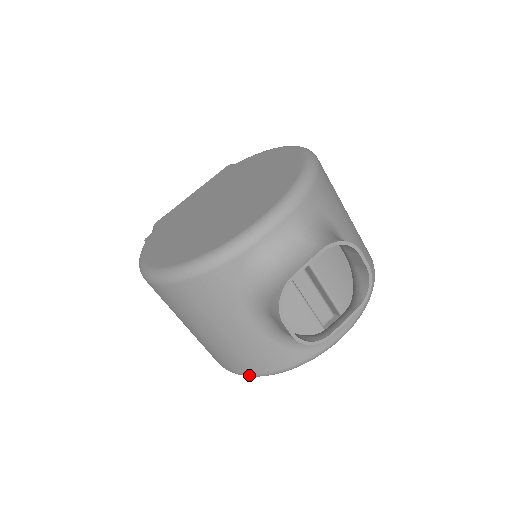
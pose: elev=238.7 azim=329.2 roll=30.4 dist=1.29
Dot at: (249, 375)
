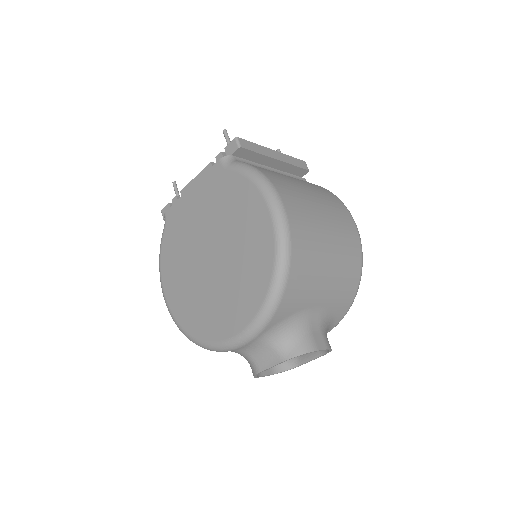
Dot at: occluded
